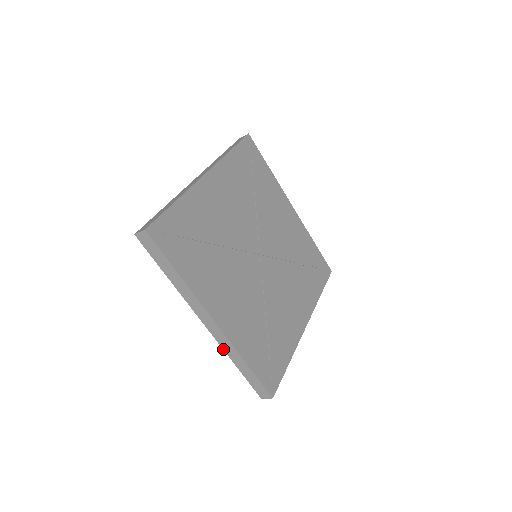
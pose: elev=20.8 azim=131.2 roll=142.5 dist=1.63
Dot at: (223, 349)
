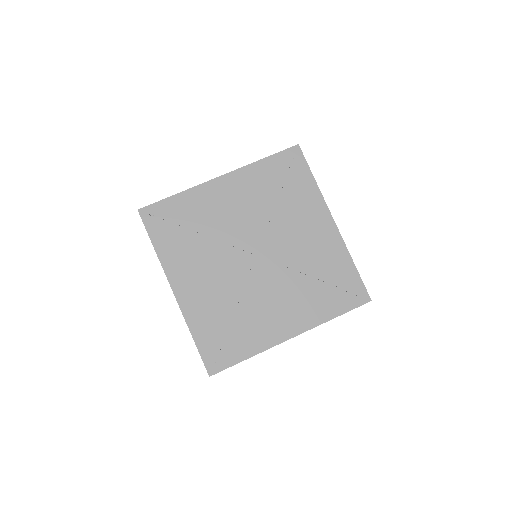
Dot at: occluded
